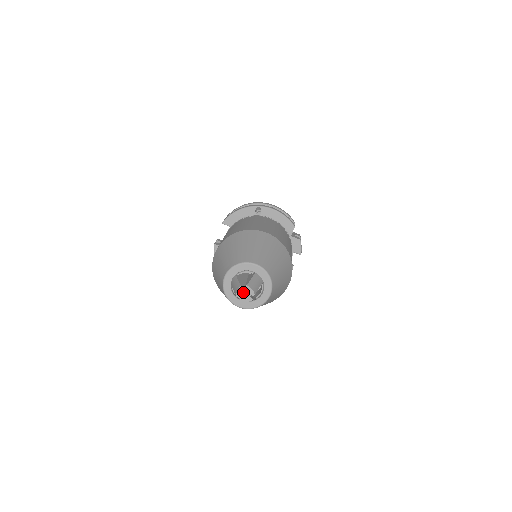
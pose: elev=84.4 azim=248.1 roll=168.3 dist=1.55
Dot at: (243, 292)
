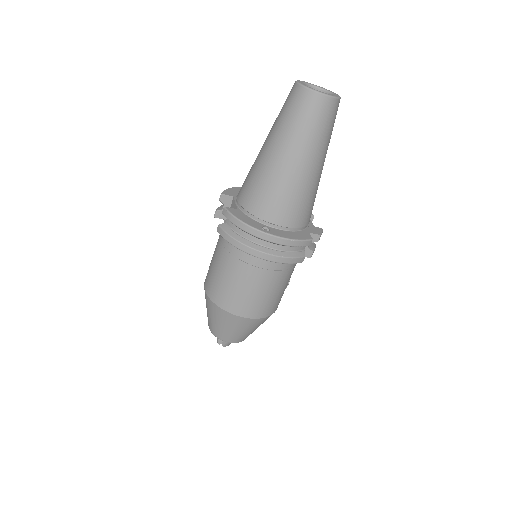
Dot at: (221, 342)
